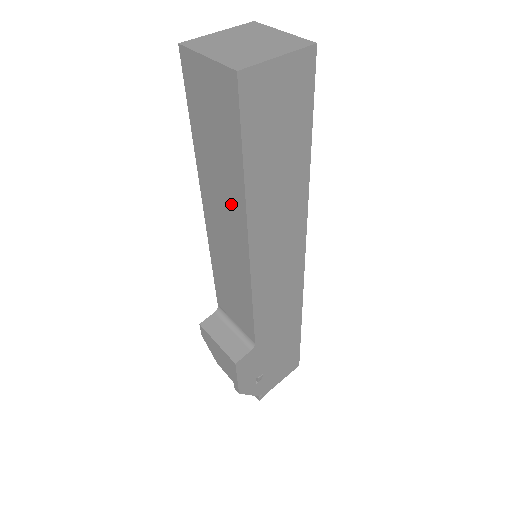
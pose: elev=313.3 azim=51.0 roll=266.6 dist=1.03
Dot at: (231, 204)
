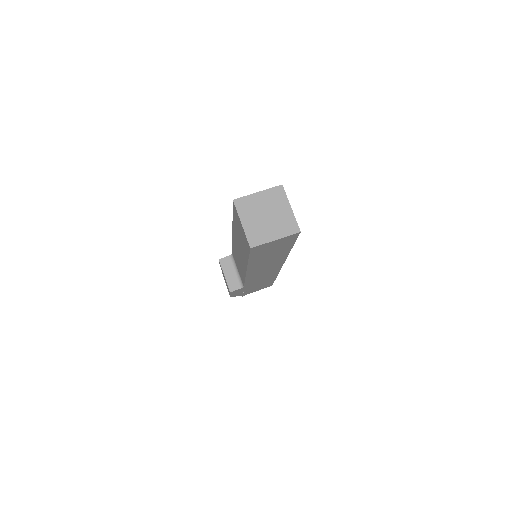
Dot at: occluded
